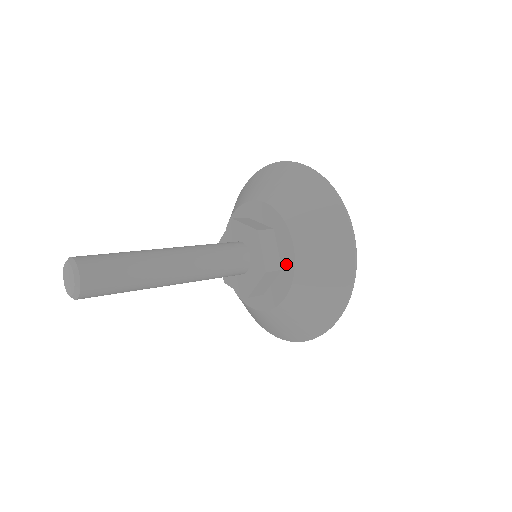
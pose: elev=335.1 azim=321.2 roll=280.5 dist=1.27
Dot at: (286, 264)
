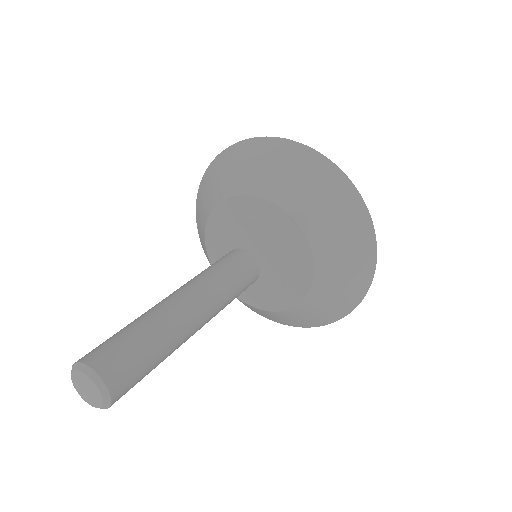
Dot at: (283, 226)
